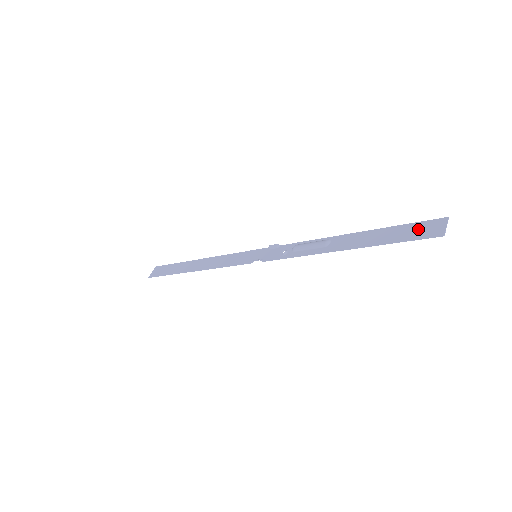
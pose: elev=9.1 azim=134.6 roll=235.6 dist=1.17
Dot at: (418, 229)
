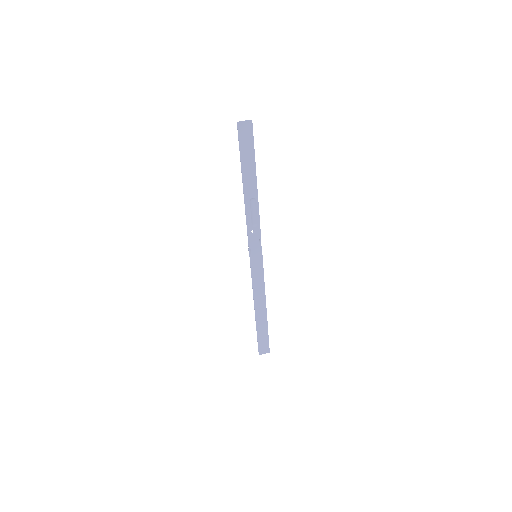
Dot at: (247, 138)
